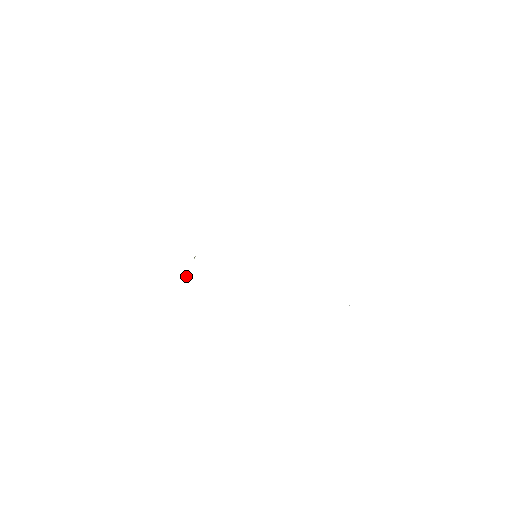
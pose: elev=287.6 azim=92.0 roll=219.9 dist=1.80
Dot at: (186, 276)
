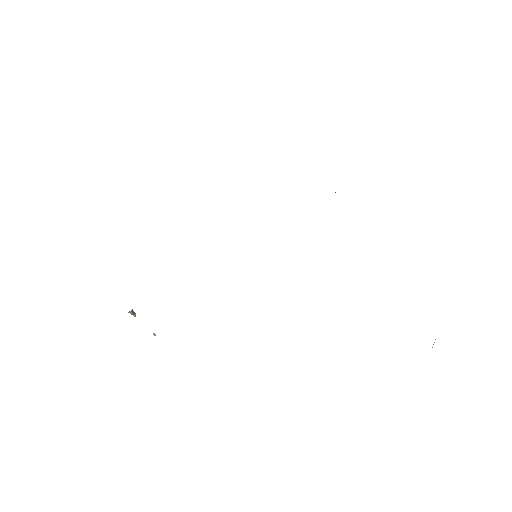
Dot at: (133, 312)
